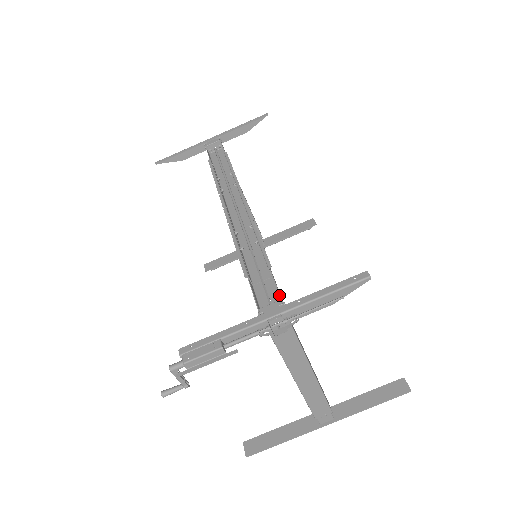
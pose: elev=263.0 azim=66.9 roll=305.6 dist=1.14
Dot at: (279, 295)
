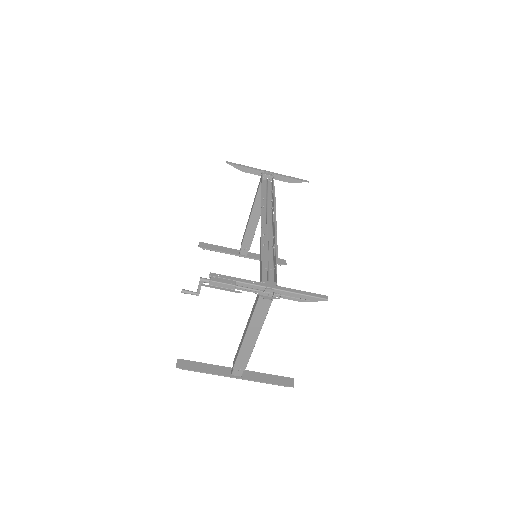
Dot at: occluded
